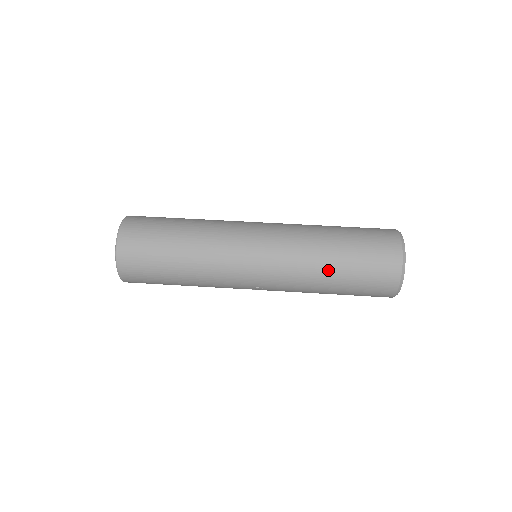
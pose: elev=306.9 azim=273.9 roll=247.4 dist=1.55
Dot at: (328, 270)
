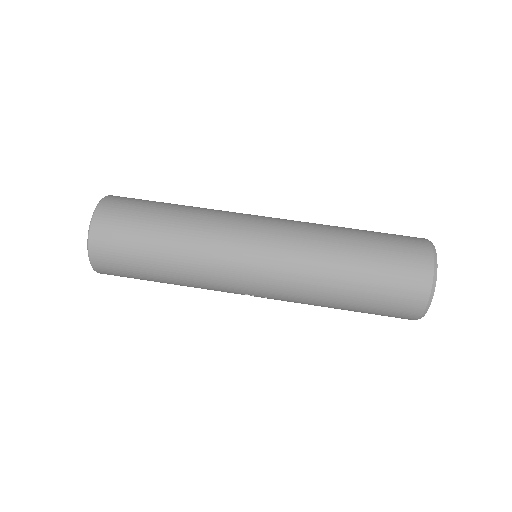
Dot at: (339, 287)
